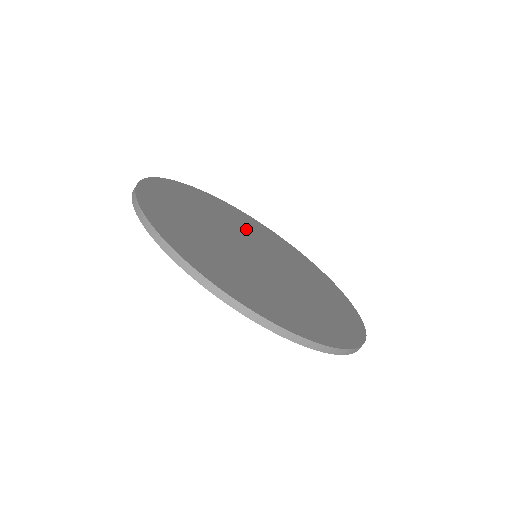
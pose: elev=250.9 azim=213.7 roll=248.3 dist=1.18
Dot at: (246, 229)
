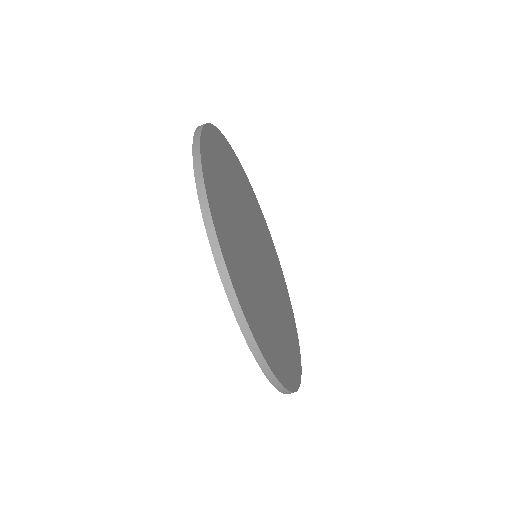
Dot at: (261, 233)
